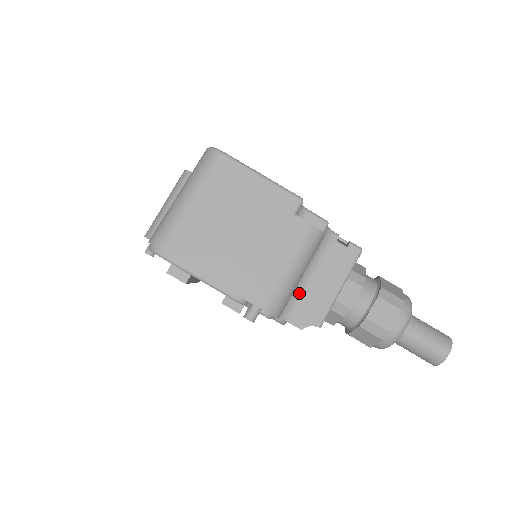
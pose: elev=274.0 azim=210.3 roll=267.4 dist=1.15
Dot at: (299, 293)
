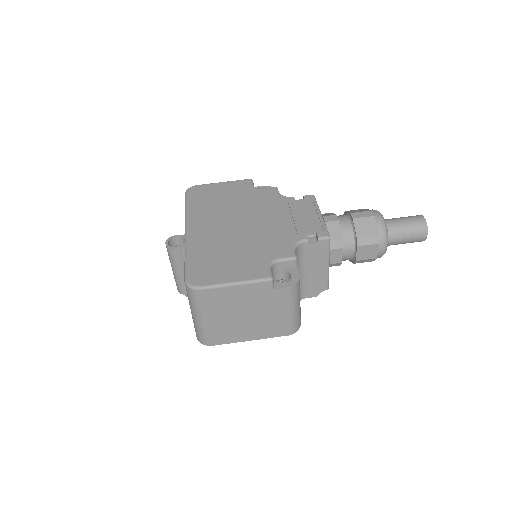
Dot at: (302, 283)
